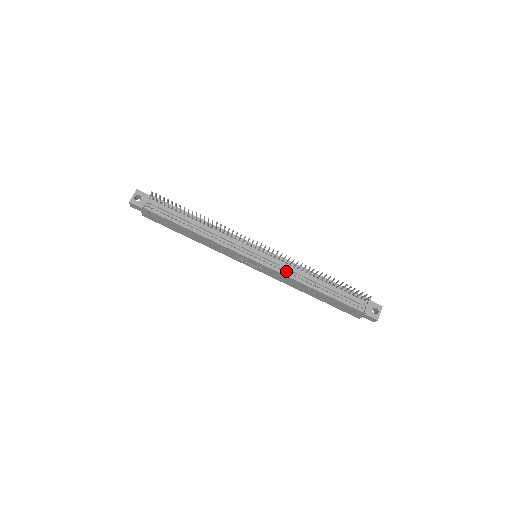
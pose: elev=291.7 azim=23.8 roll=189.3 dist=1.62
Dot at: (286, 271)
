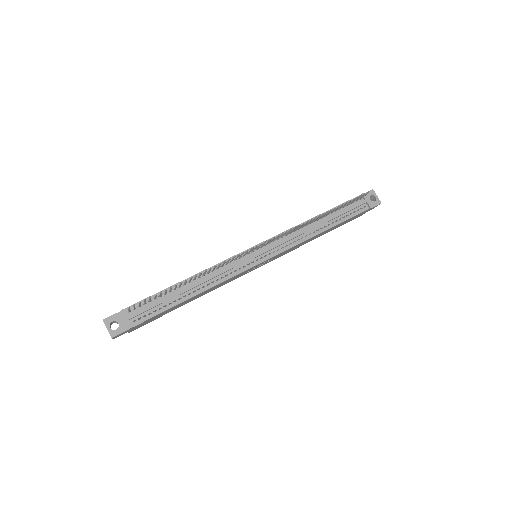
Dot at: (293, 242)
